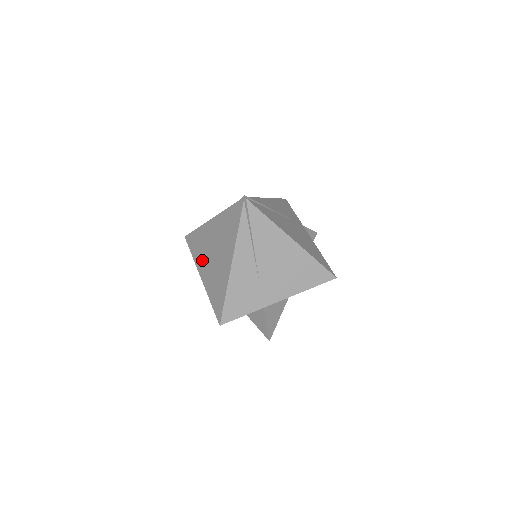
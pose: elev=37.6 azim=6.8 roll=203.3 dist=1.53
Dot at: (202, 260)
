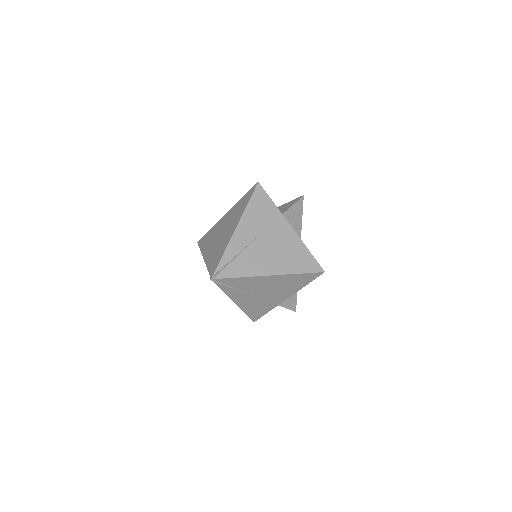
Dot at: occluded
